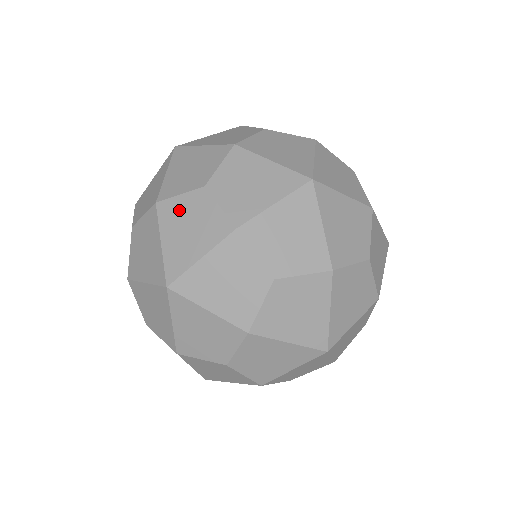
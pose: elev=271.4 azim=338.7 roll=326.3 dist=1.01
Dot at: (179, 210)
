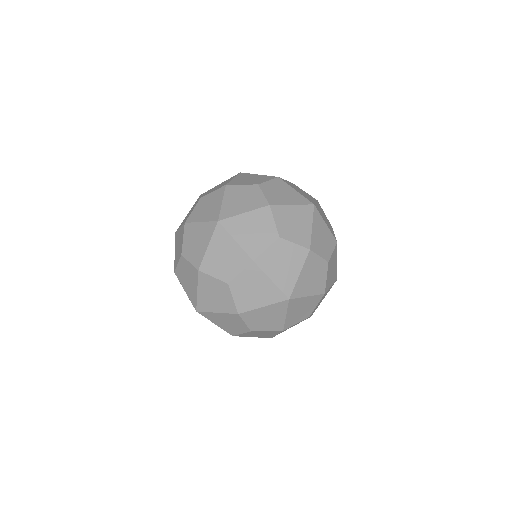
Dot at: (272, 257)
